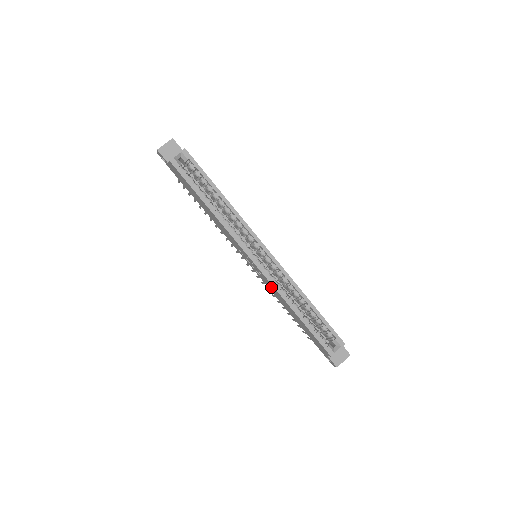
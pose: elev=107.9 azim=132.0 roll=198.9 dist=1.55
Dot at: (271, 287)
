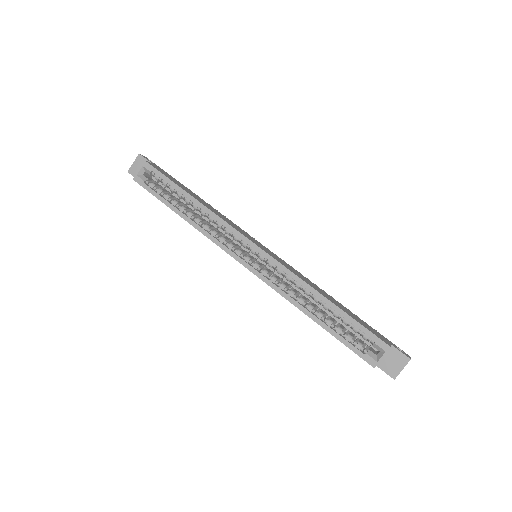
Dot at: occluded
